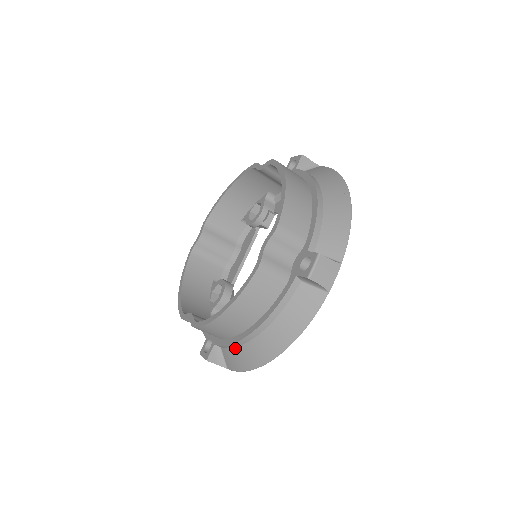
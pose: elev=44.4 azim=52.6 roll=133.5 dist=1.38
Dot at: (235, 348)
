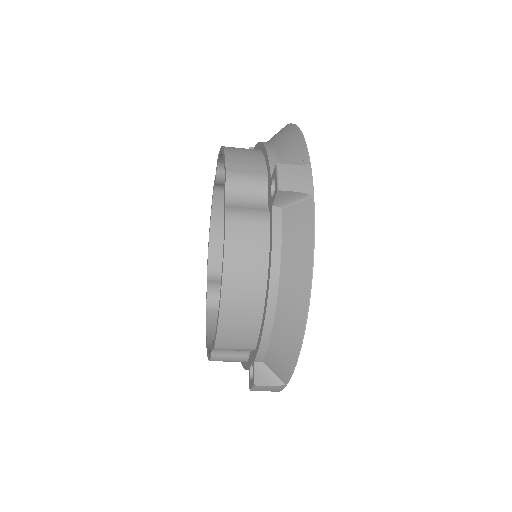
Dot at: (270, 343)
